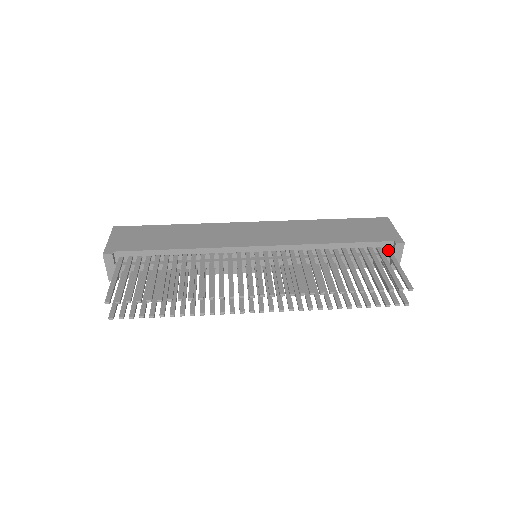
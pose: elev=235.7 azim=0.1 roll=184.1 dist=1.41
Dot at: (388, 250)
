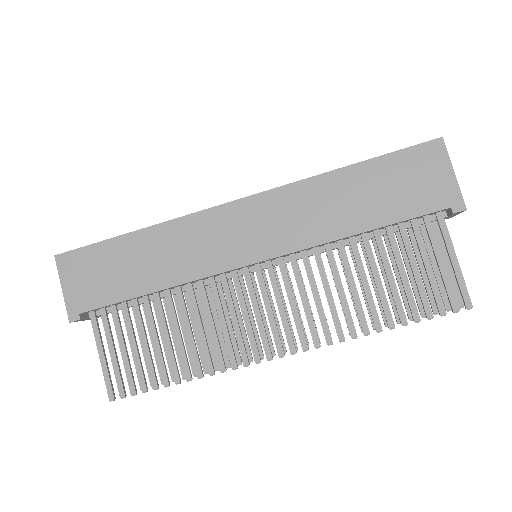
Dot at: (440, 222)
